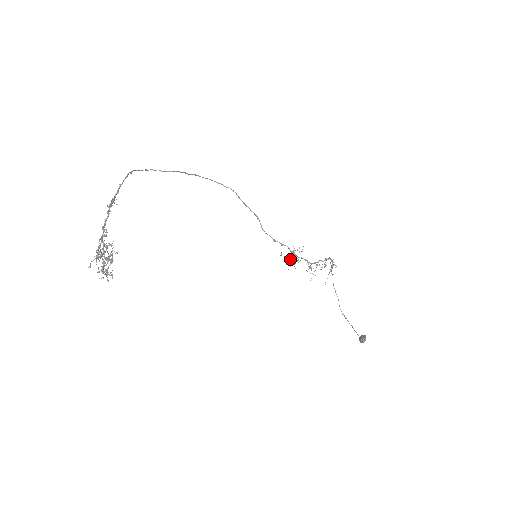
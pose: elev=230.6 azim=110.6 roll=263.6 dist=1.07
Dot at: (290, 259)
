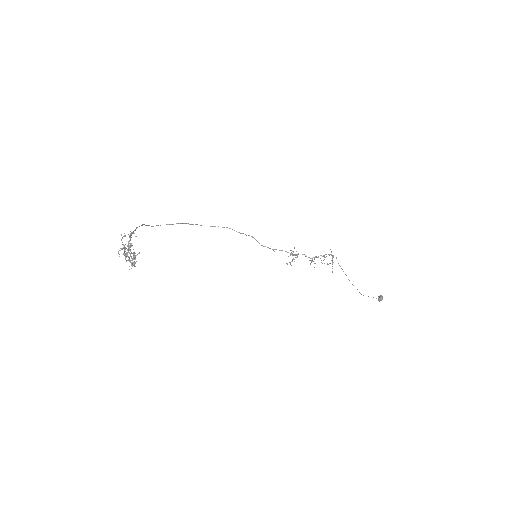
Dot at: (292, 260)
